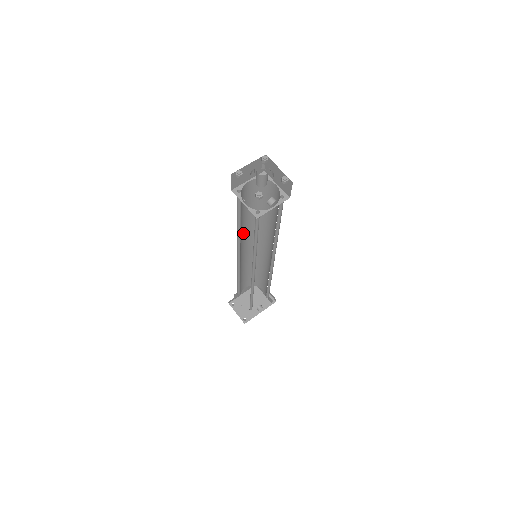
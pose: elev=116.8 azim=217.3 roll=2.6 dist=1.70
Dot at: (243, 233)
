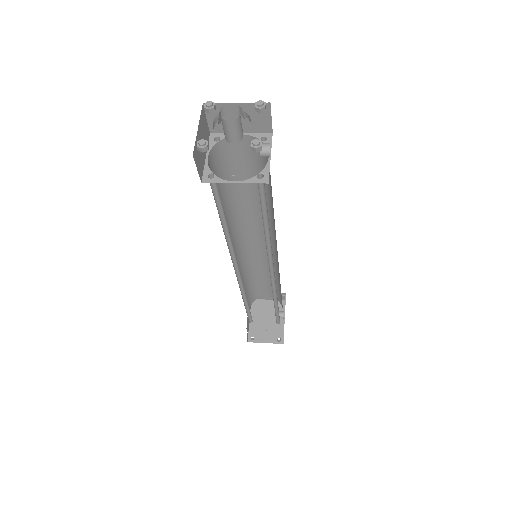
Dot at: occluded
